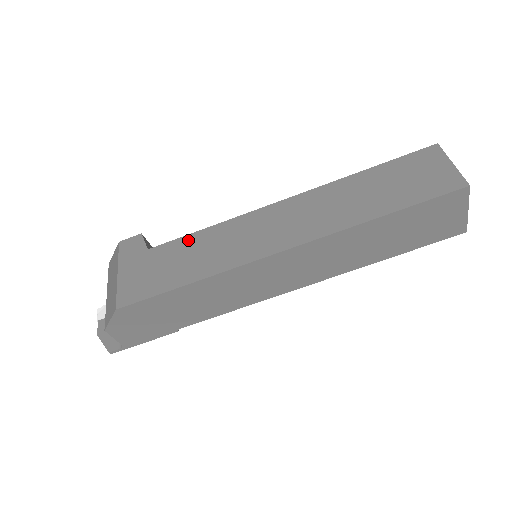
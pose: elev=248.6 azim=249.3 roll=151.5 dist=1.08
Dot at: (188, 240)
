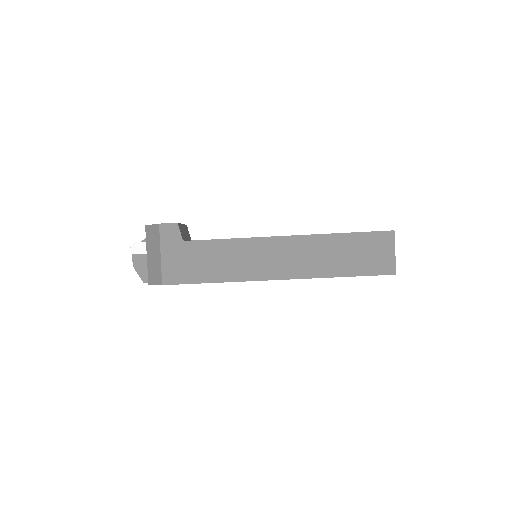
Dot at: (214, 245)
